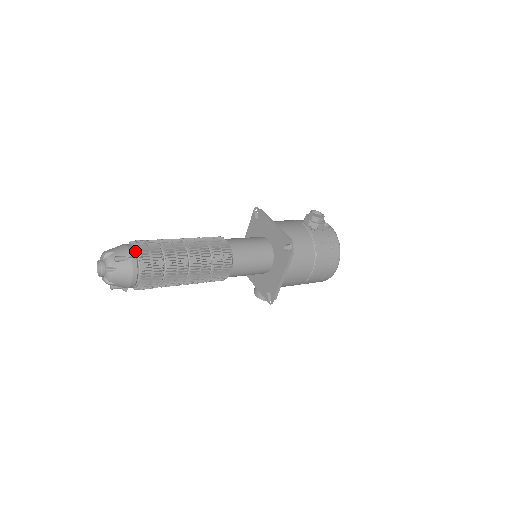
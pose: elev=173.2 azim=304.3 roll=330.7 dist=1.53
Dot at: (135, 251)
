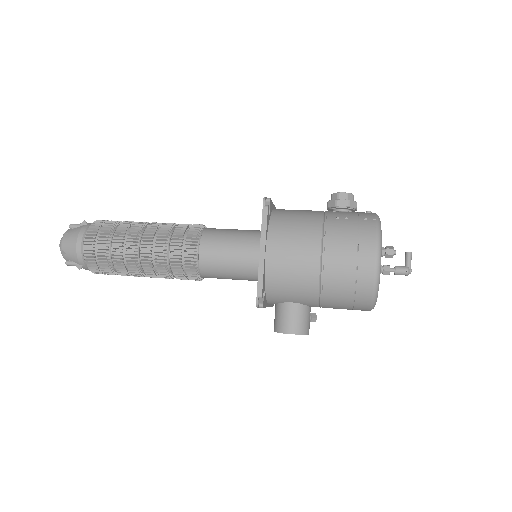
Dot at: occluded
